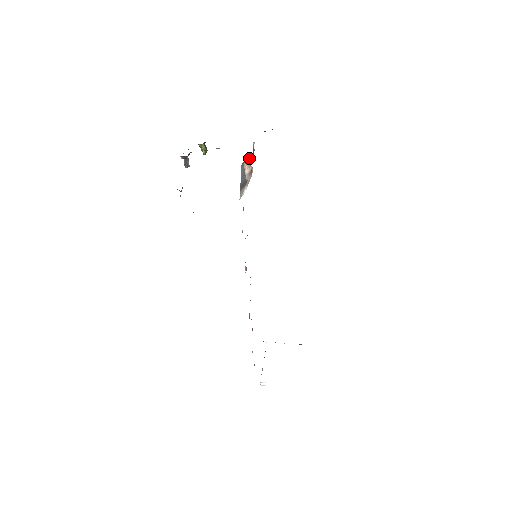
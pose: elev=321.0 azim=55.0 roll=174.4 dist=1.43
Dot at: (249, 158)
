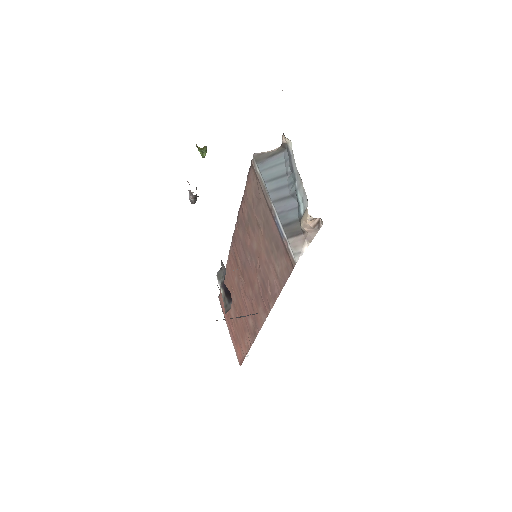
Dot at: (276, 159)
